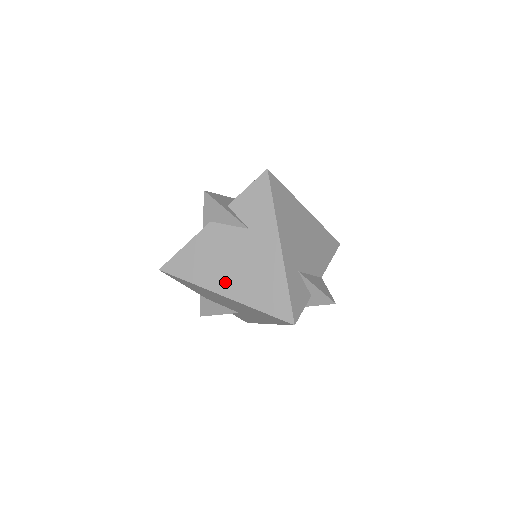
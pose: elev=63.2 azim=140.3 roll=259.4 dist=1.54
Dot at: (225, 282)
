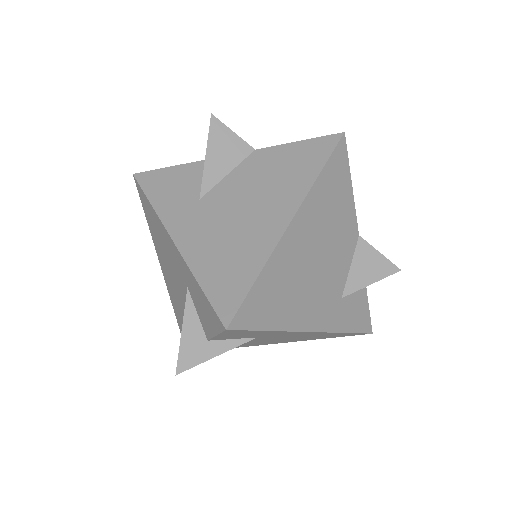
Dot at: (268, 343)
